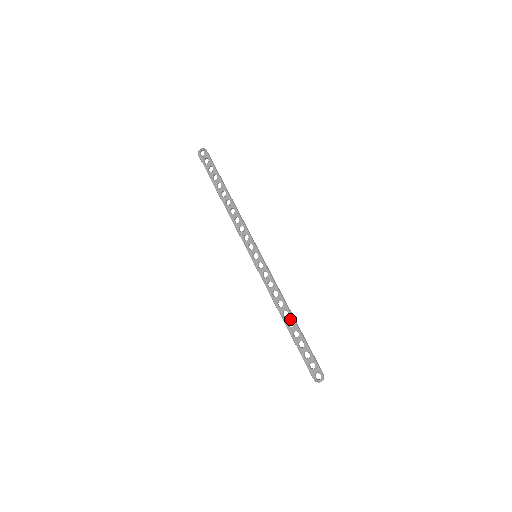
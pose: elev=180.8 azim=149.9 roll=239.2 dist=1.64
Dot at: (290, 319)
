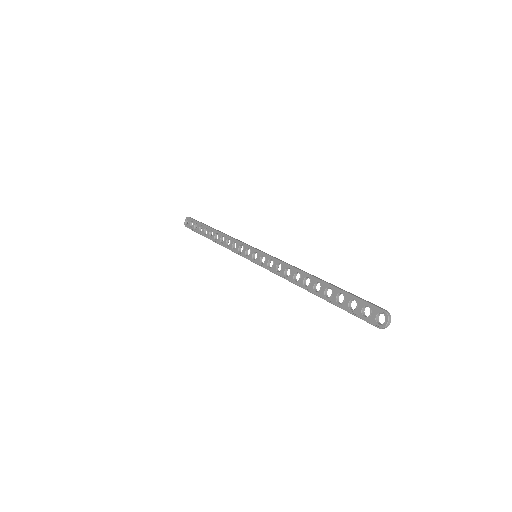
Dot at: (313, 282)
